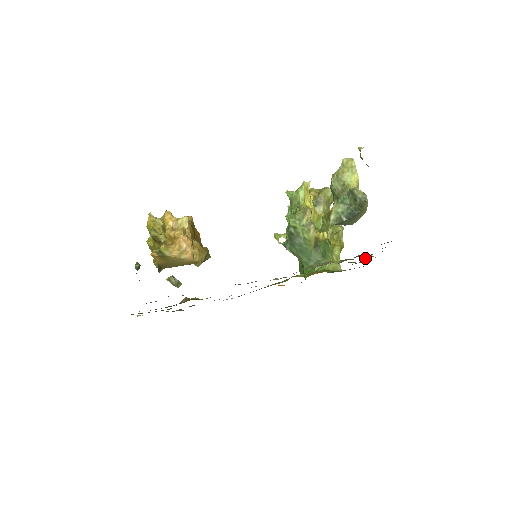
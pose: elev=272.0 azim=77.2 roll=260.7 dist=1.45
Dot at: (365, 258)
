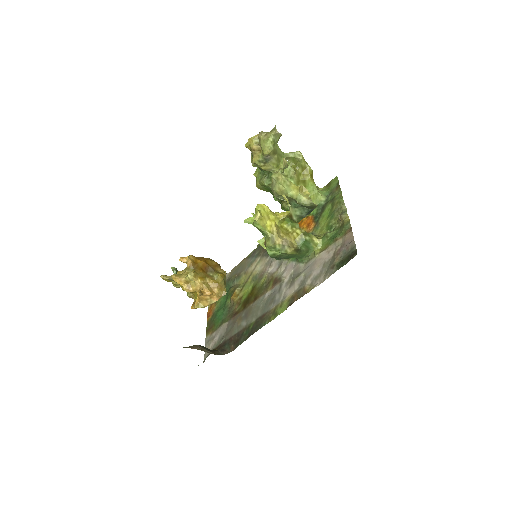
Dot at: (340, 221)
